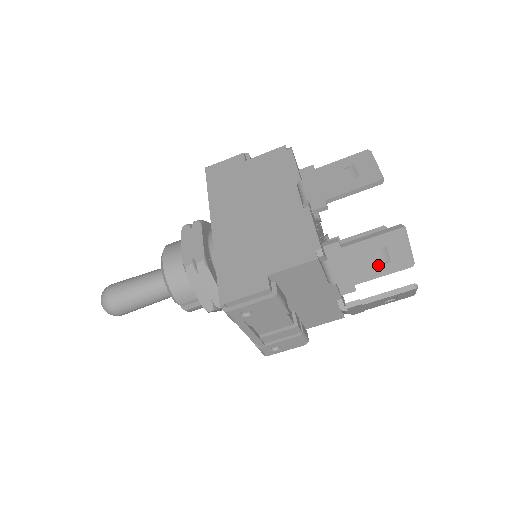
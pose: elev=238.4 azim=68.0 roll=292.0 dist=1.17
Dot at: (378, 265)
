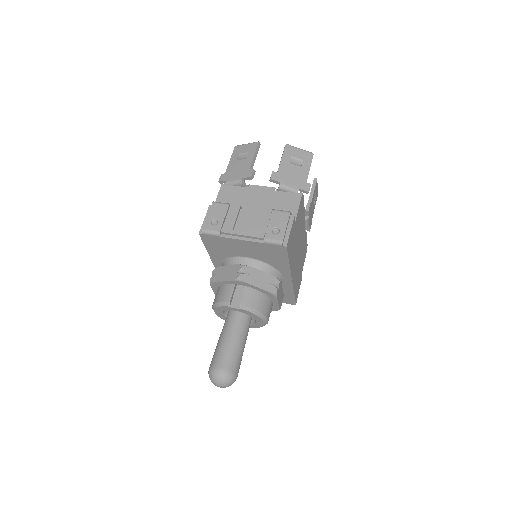
Dot at: (247, 158)
